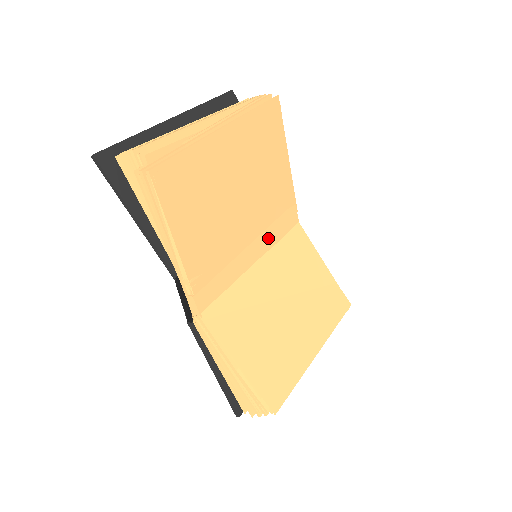
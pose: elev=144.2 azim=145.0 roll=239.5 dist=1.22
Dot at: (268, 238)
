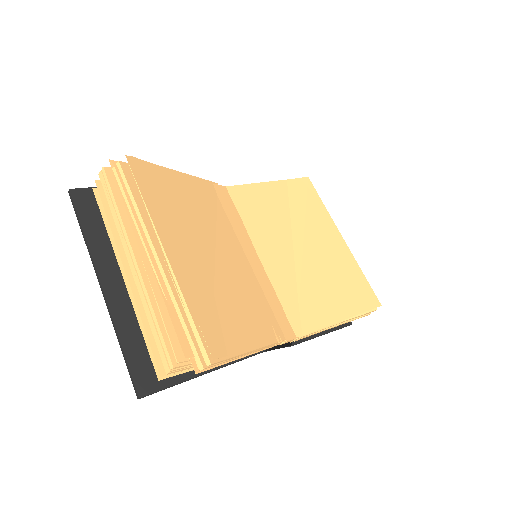
Dot at: (241, 233)
